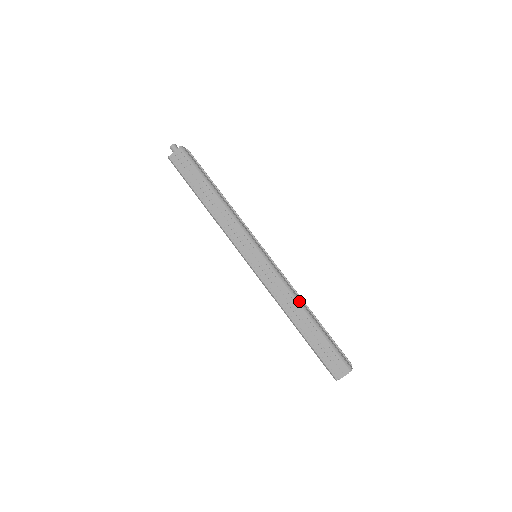
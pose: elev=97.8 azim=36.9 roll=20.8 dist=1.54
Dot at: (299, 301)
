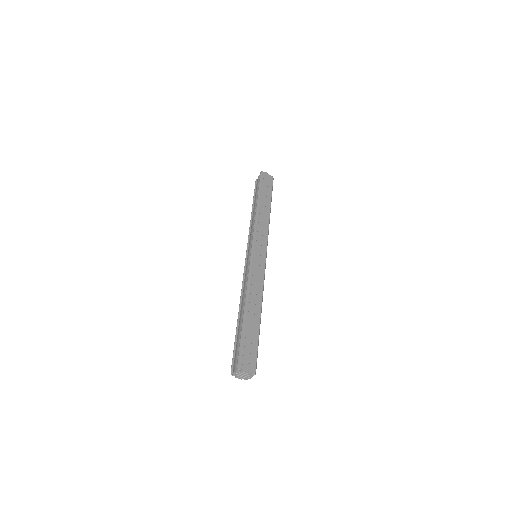
Dot at: (262, 301)
